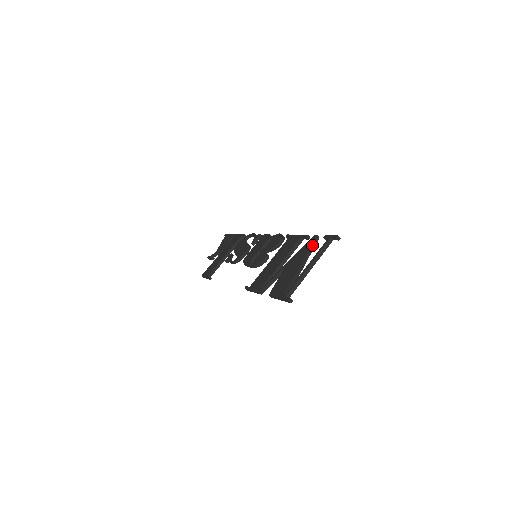
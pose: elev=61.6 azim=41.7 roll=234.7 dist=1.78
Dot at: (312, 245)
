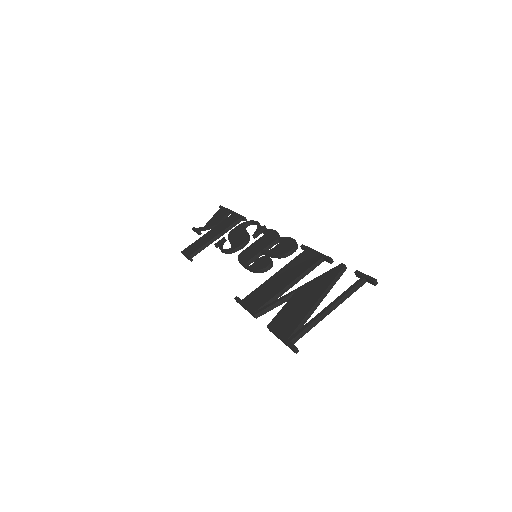
Dot at: (336, 277)
